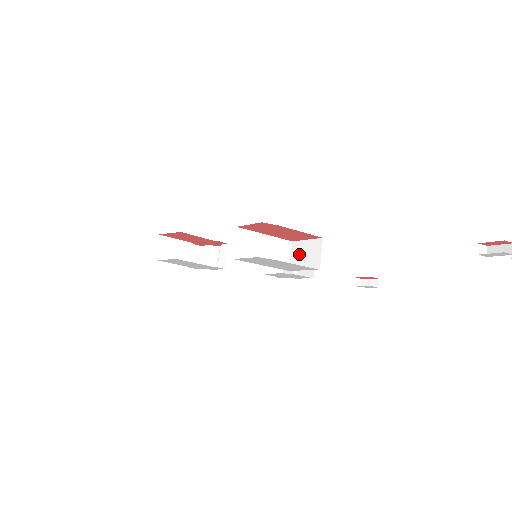
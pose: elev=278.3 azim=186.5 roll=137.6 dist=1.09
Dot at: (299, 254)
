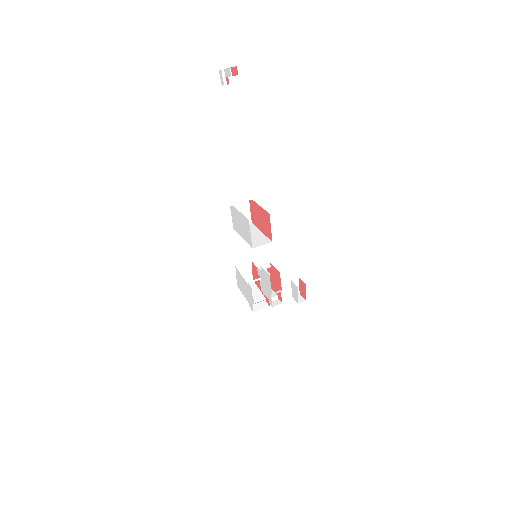
Dot at: occluded
